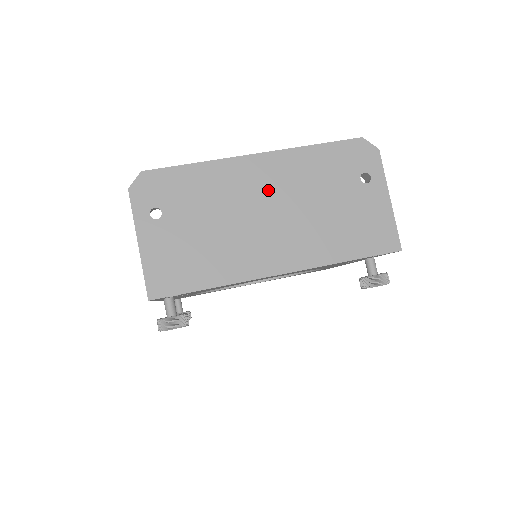
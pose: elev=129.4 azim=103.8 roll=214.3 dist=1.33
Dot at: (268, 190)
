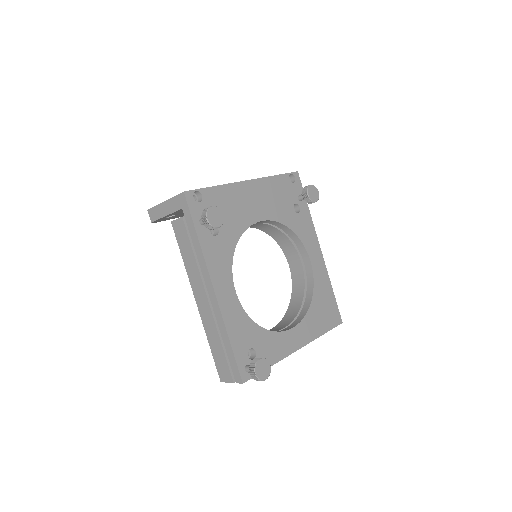
Dot at: occluded
